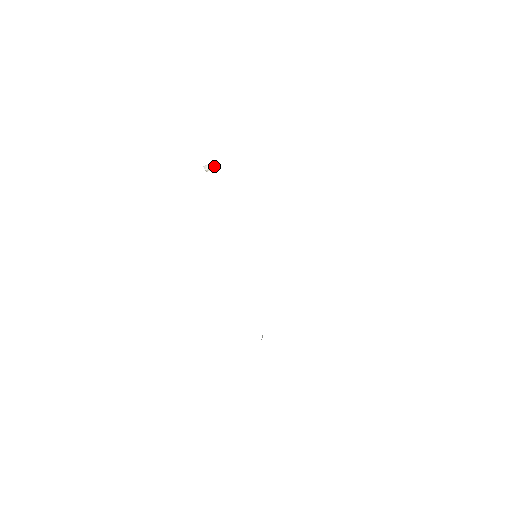
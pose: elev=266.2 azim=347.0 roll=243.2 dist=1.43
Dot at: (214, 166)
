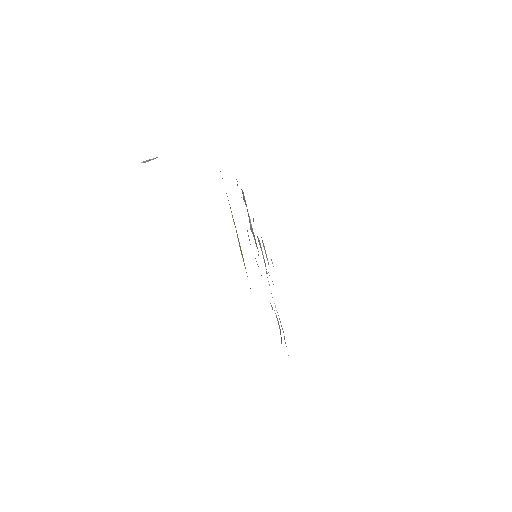
Dot at: (154, 158)
